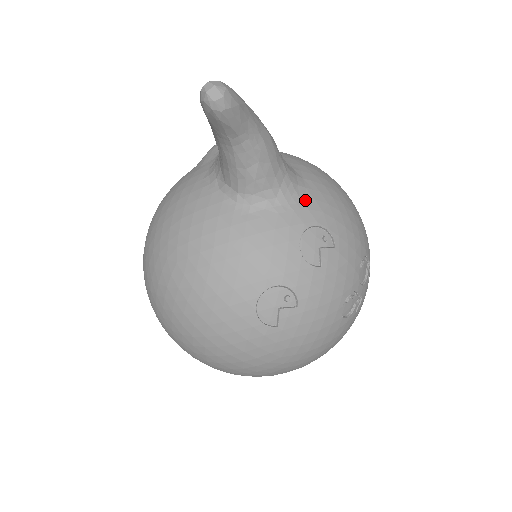
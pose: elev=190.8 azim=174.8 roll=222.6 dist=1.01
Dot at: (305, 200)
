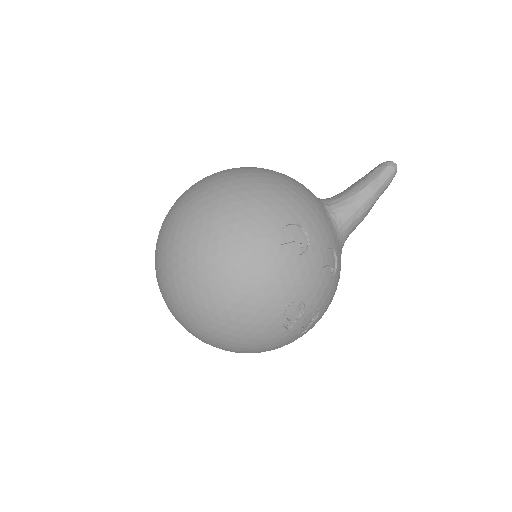
Dot at: occluded
